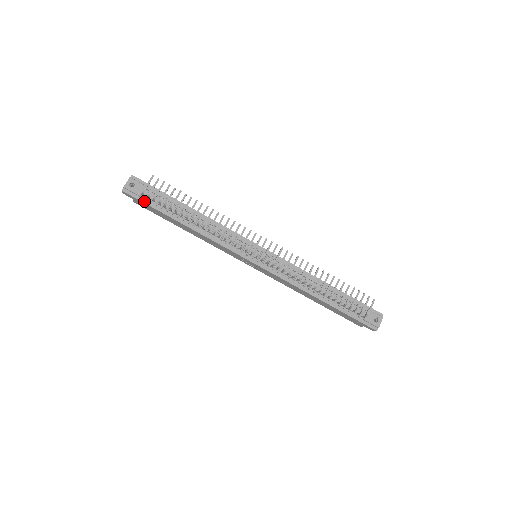
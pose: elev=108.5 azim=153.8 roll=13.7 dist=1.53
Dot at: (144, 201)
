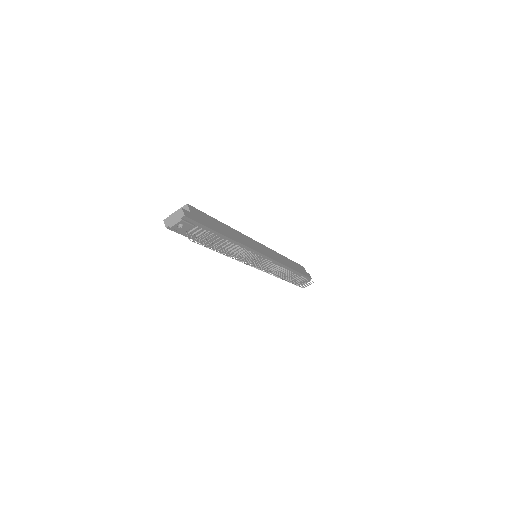
Dot at: (185, 235)
